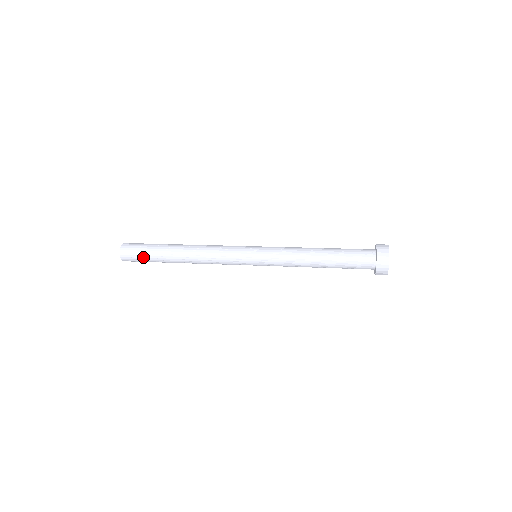
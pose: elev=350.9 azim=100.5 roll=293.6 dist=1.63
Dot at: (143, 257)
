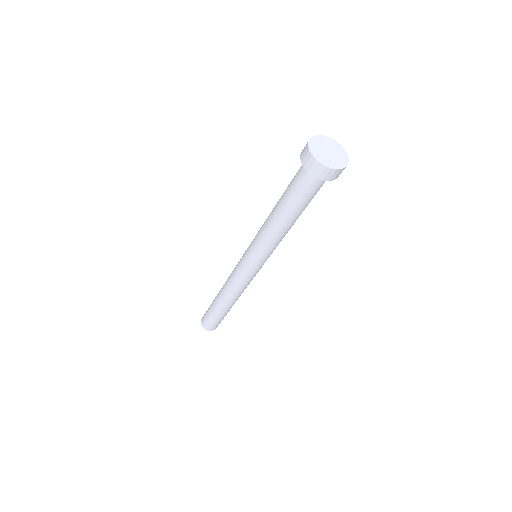
Dot at: (208, 313)
